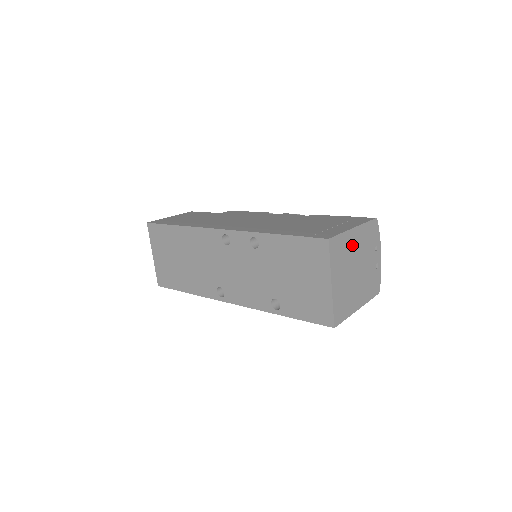
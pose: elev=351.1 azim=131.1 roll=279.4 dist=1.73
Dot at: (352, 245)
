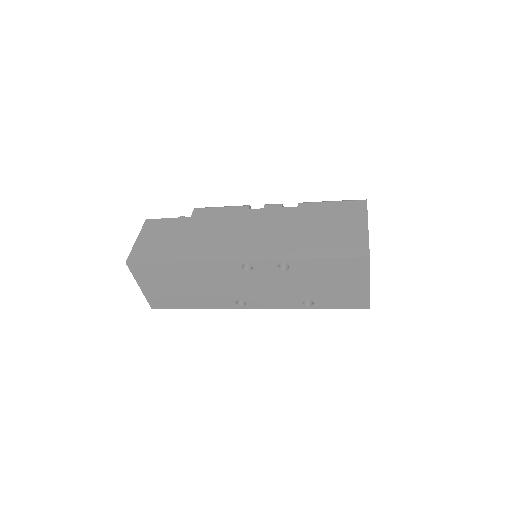
Dot at: occluded
